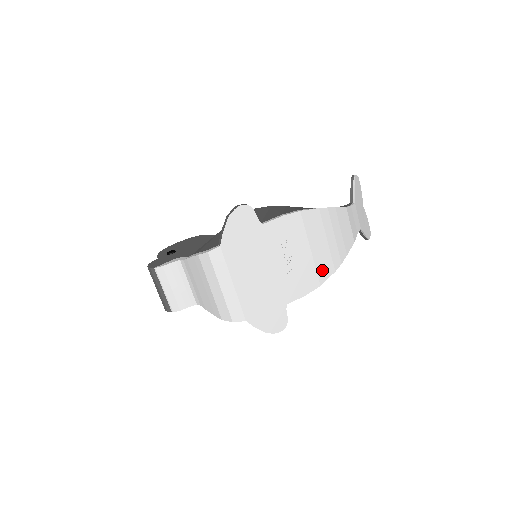
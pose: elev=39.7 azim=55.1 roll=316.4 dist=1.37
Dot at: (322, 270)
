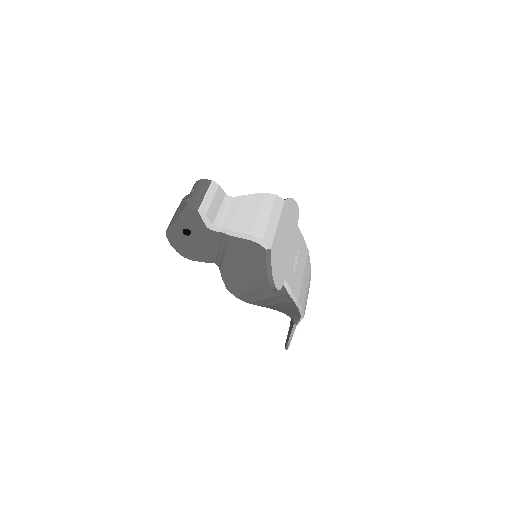
Dot at: (301, 294)
